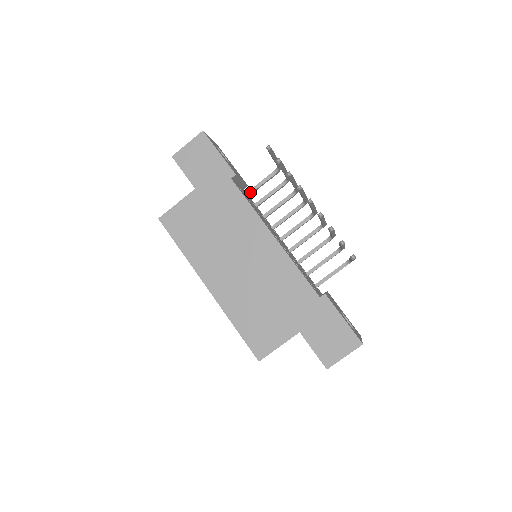
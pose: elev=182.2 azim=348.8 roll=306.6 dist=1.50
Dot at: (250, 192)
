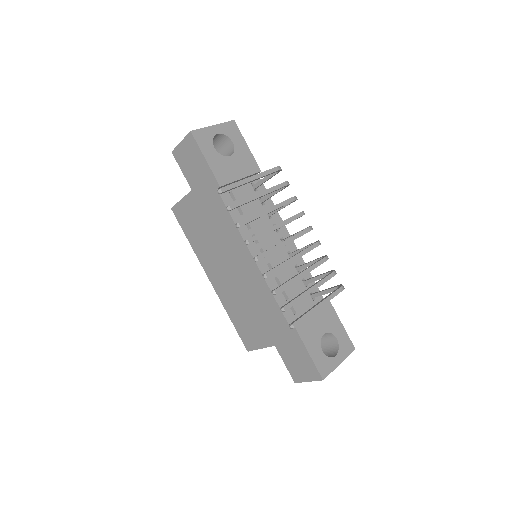
Dot at: (256, 186)
